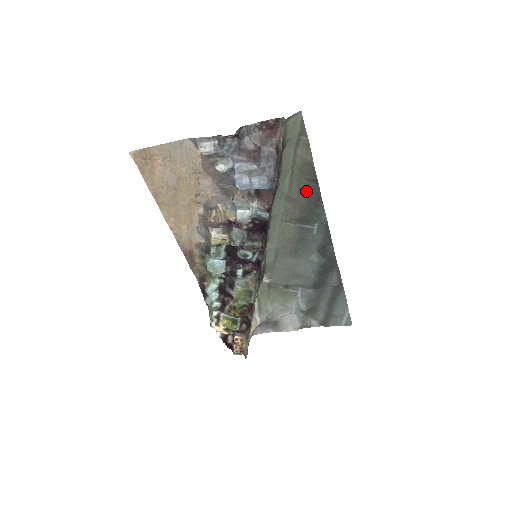
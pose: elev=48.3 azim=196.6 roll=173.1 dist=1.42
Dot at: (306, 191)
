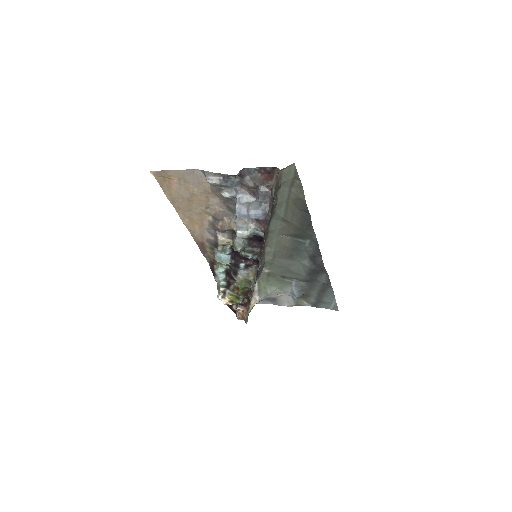
Dot at: (299, 217)
